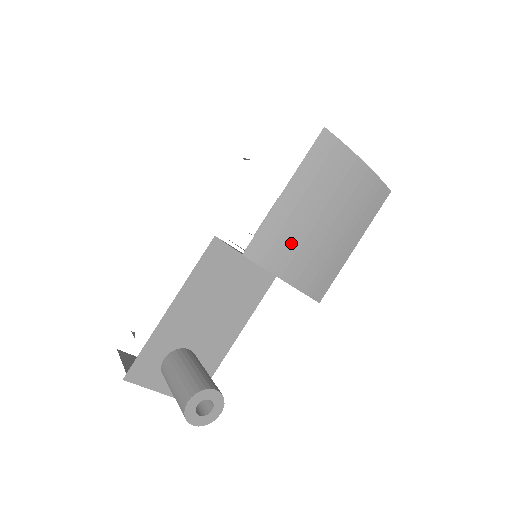
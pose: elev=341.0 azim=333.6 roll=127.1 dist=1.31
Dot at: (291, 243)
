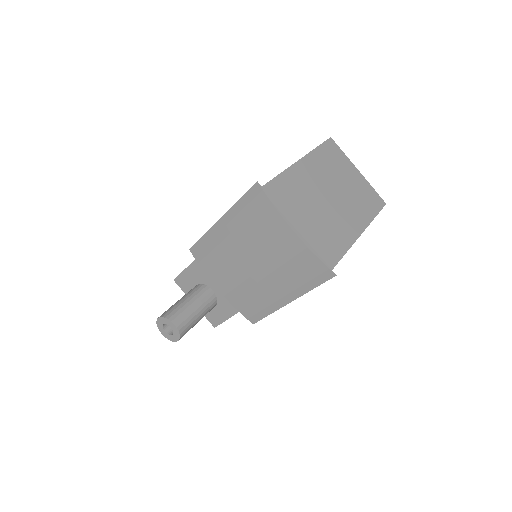
Dot at: (222, 263)
